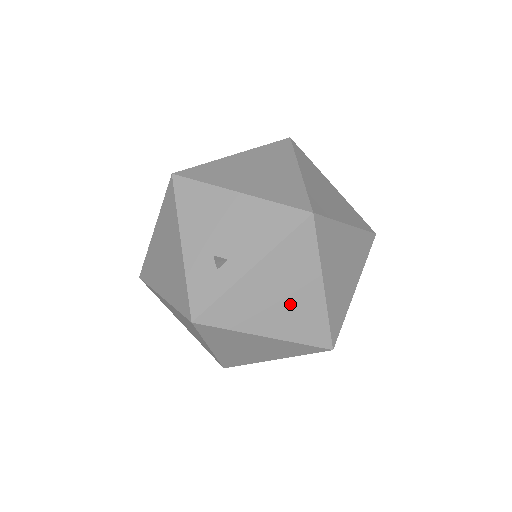
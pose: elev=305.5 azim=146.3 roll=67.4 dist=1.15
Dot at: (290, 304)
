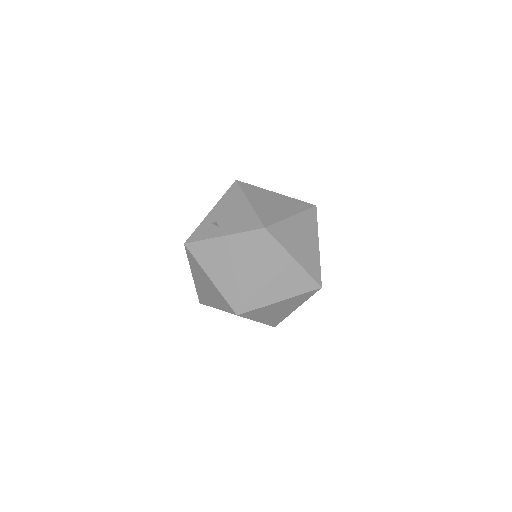
Dot at: (230, 270)
